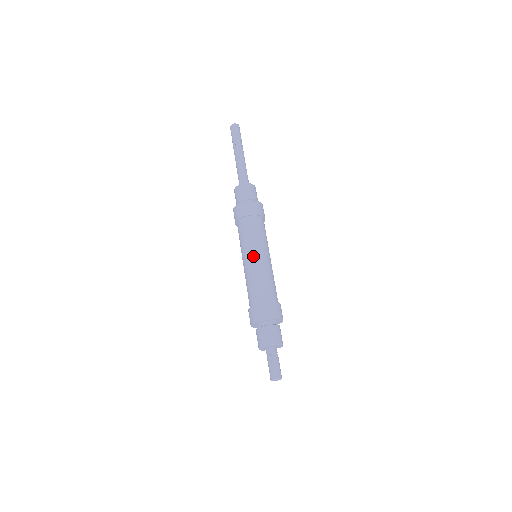
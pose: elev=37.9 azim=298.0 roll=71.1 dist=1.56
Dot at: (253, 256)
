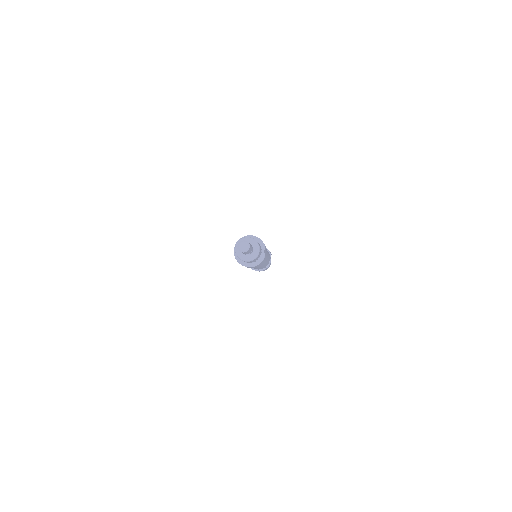
Dot at: occluded
